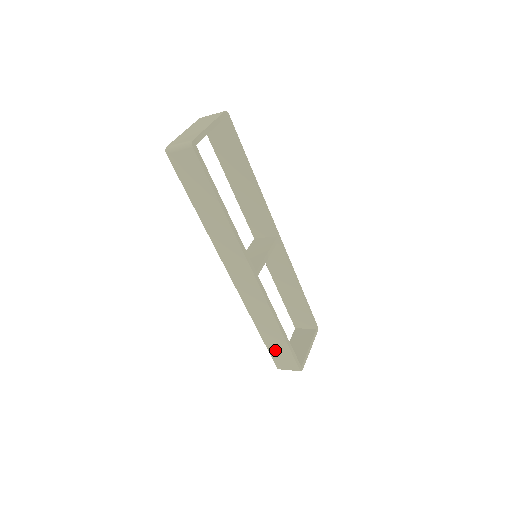
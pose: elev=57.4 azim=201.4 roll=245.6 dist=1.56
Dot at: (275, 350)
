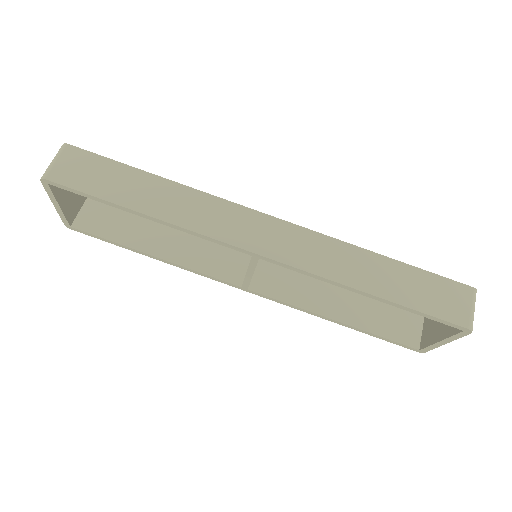
Dot at: (421, 298)
